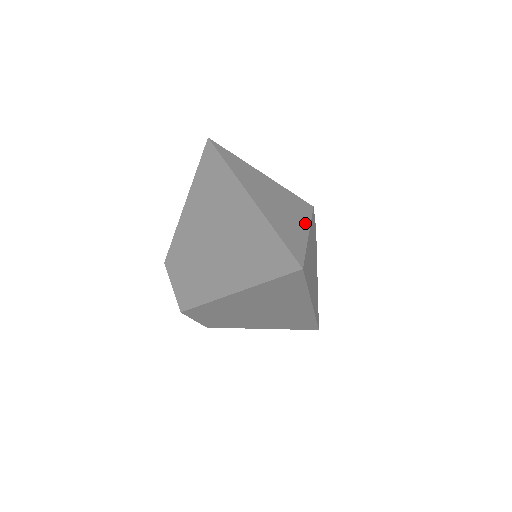
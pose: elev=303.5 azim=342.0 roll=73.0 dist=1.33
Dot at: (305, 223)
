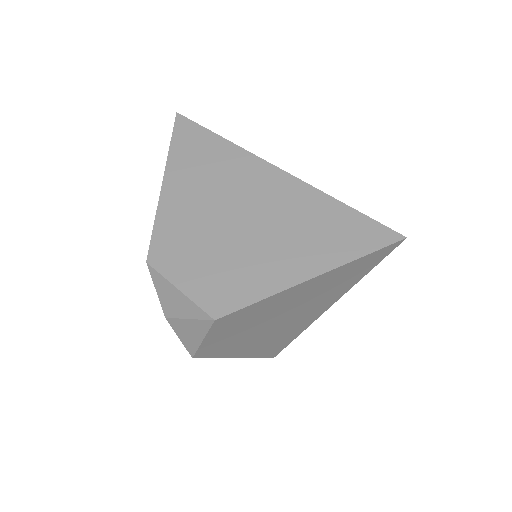
Dot at: occluded
